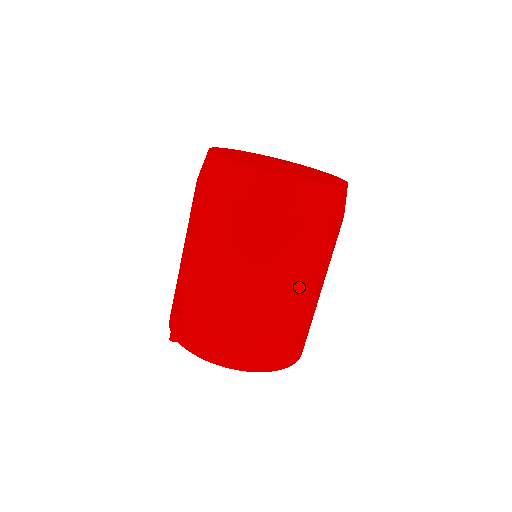
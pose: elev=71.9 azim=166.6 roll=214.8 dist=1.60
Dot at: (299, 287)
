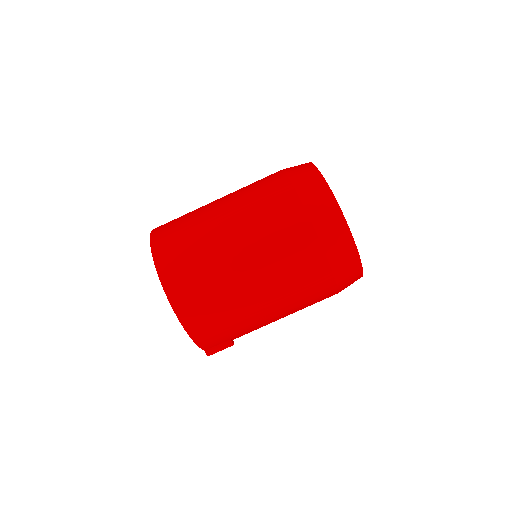
Dot at: (242, 234)
